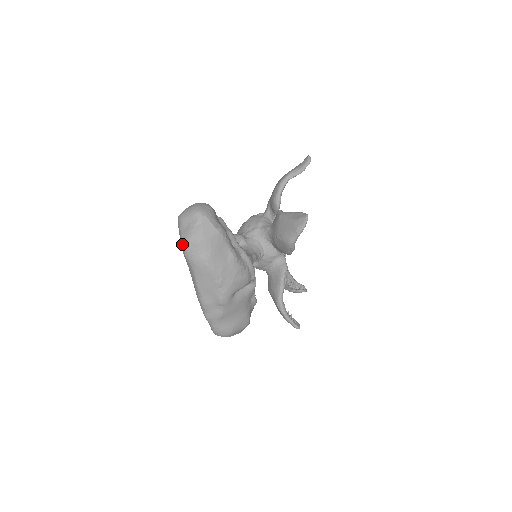
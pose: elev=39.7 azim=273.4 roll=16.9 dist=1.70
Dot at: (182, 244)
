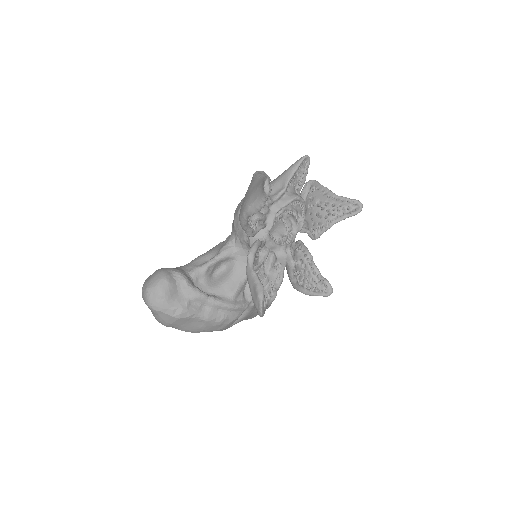
Dot at: occluded
